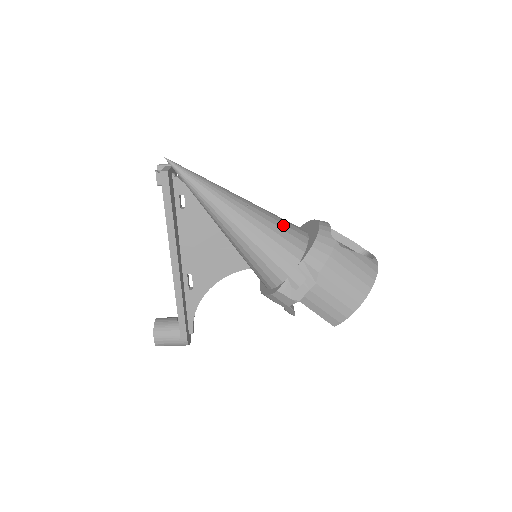
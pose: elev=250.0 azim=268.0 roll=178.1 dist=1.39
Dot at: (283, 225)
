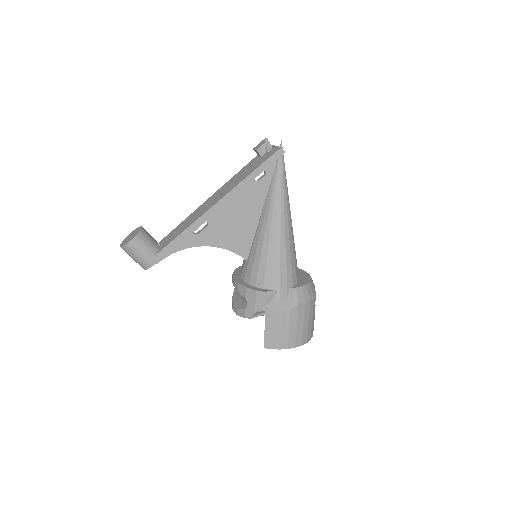
Dot at: occluded
